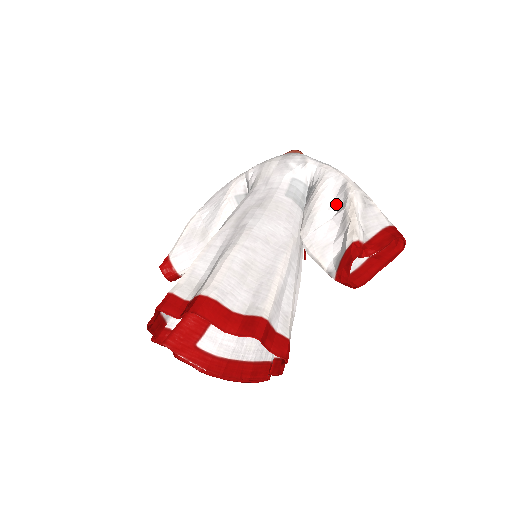
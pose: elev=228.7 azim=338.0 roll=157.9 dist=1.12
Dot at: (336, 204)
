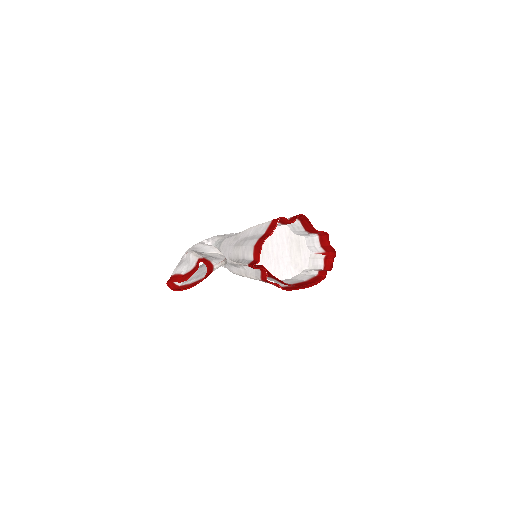
Dot at: occluded
